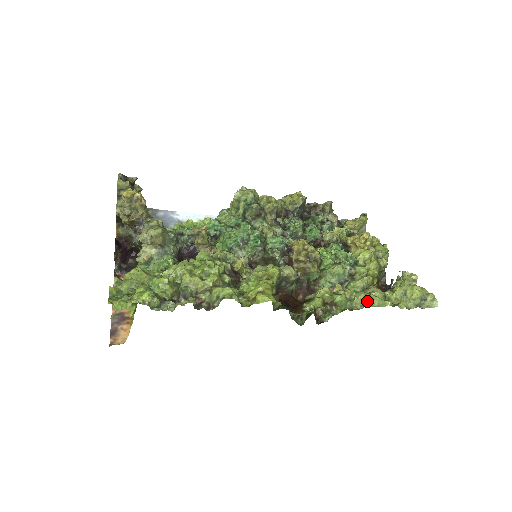
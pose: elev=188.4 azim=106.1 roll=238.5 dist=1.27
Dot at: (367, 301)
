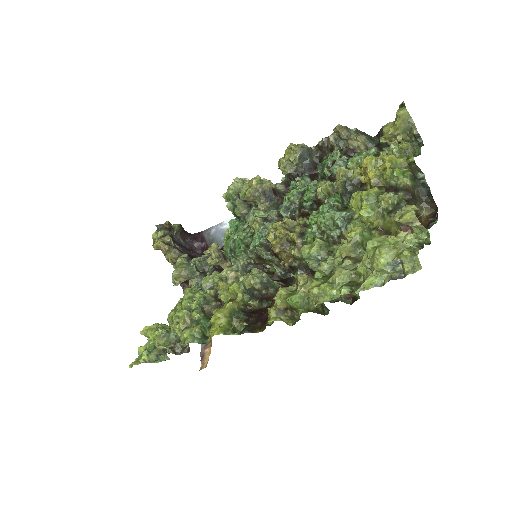
Dot at: (316, 297)
